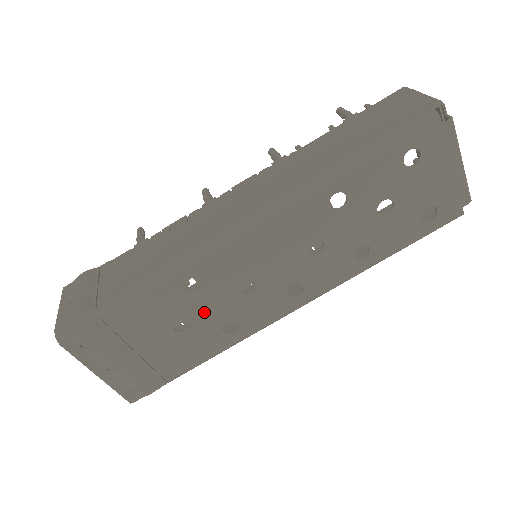
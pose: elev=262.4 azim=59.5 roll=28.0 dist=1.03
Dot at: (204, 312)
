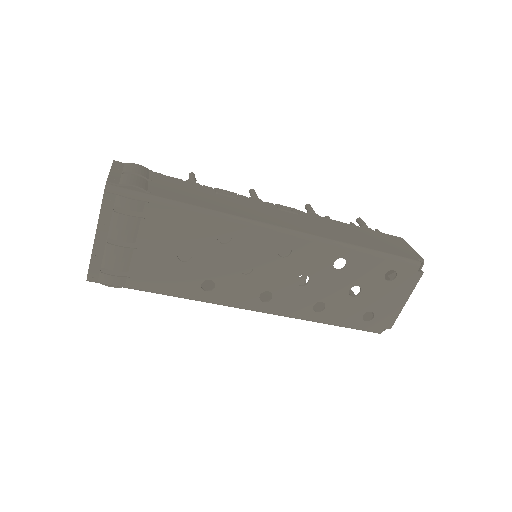
Dot at: (207, 260)
